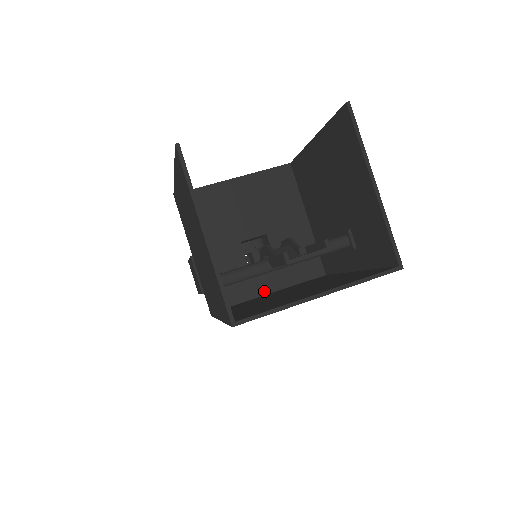
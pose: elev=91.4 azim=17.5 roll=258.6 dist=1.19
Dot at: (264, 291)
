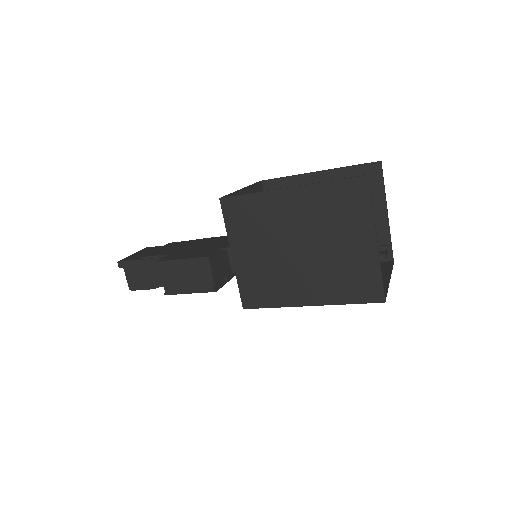
Dot at: occluded
